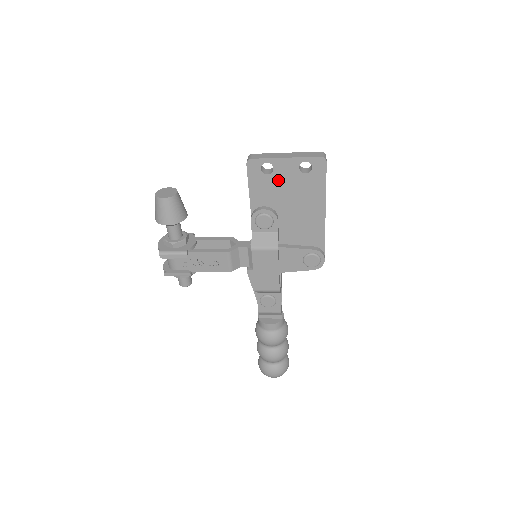
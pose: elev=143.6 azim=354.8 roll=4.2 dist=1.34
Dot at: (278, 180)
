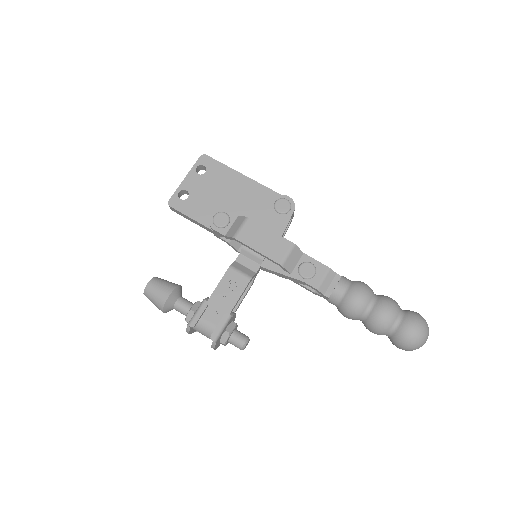
Dot at: (197, 193)
